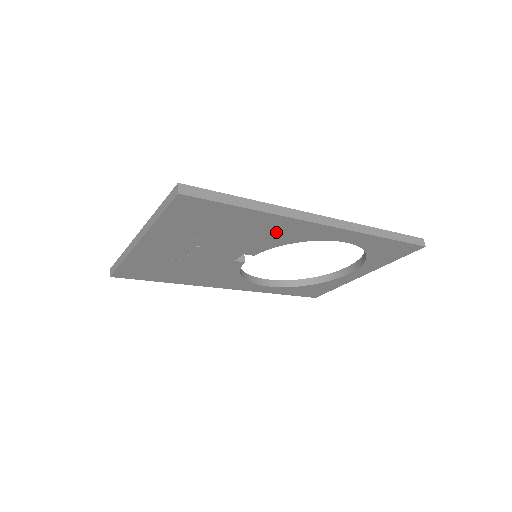
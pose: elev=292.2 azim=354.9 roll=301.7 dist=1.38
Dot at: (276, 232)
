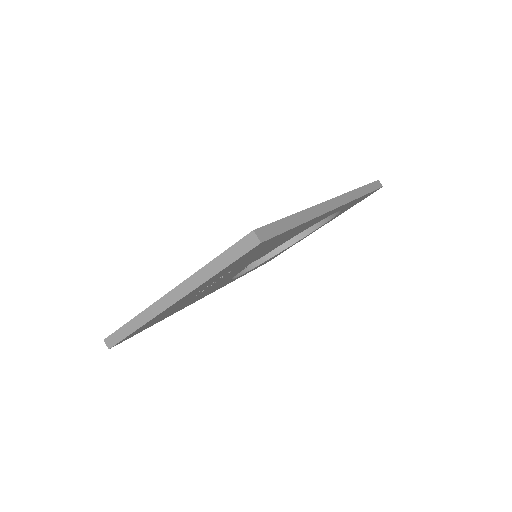
Dot at: (299, 230)
